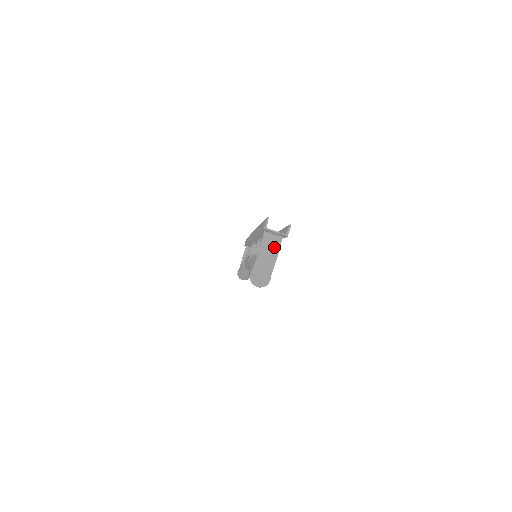
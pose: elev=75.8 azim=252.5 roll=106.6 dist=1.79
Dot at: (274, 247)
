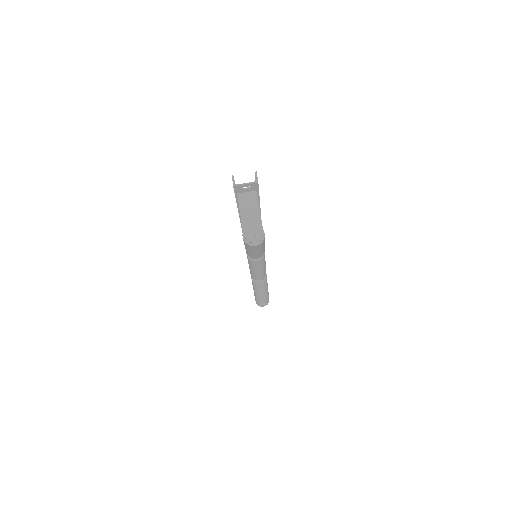
Dot at: (252, 202)
